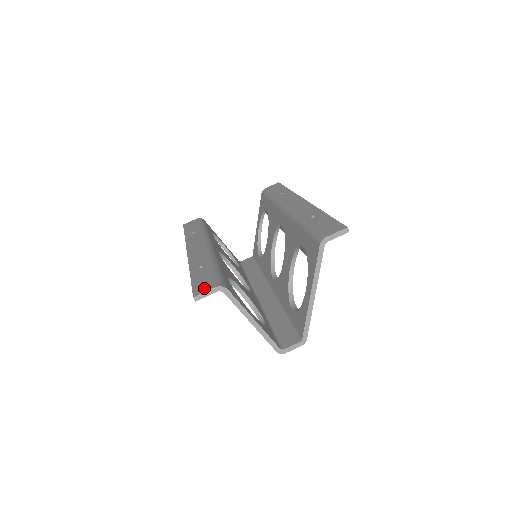
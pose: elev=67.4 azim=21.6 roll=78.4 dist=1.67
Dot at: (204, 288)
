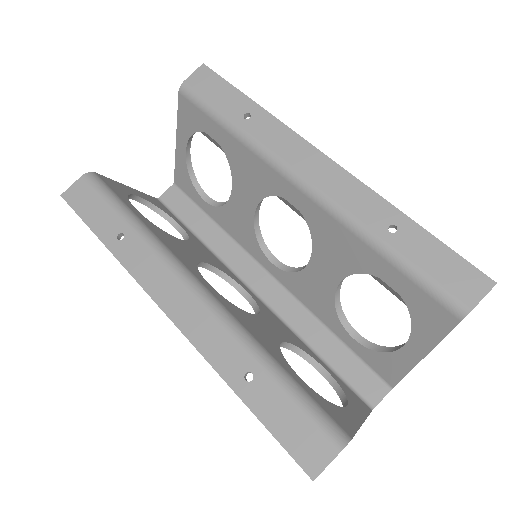
Dot at: (317, 454)
